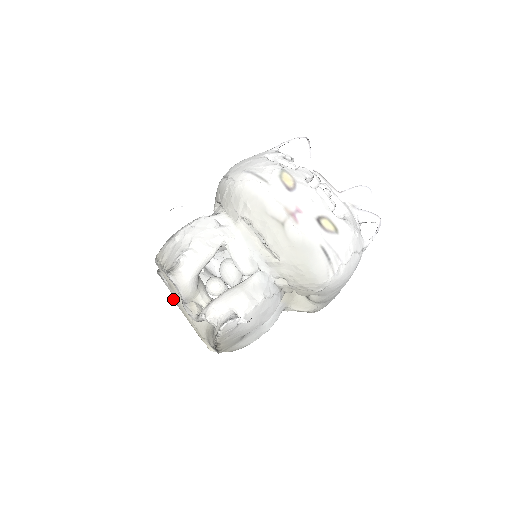
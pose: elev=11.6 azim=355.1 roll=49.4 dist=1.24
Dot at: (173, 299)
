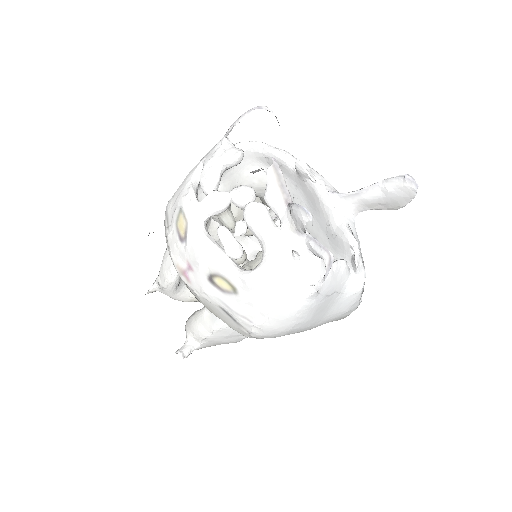
Dot at: occluded
